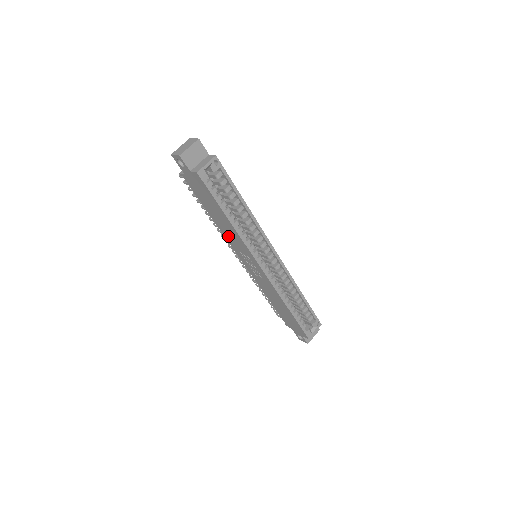
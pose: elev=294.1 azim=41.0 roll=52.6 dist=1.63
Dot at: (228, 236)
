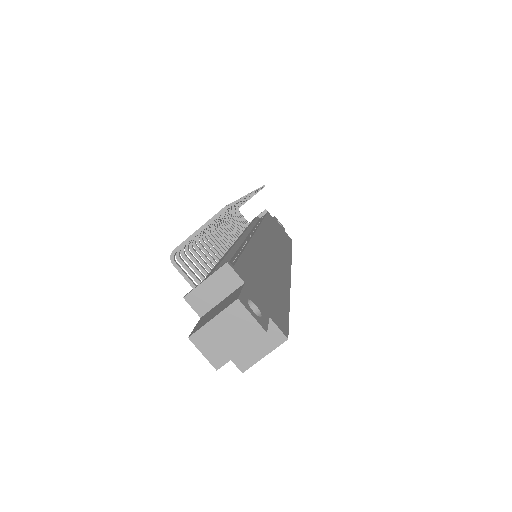
Dot at: occluded
